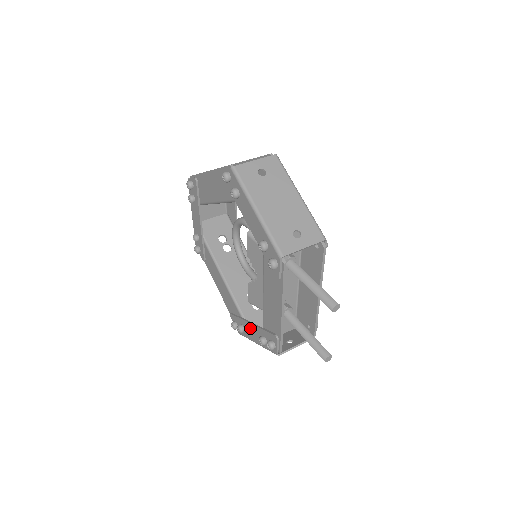
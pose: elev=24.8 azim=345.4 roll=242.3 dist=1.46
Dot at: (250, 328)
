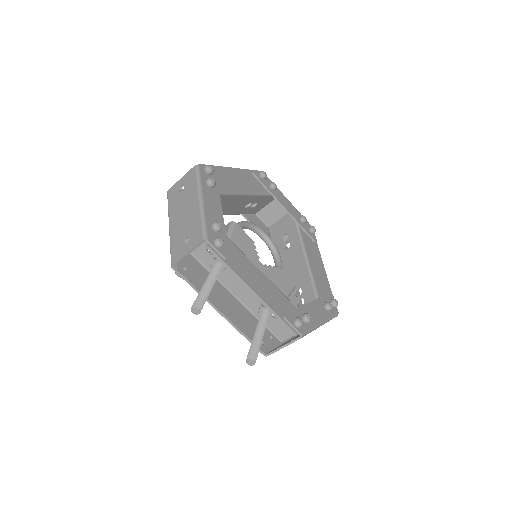
Dot at: occluded
